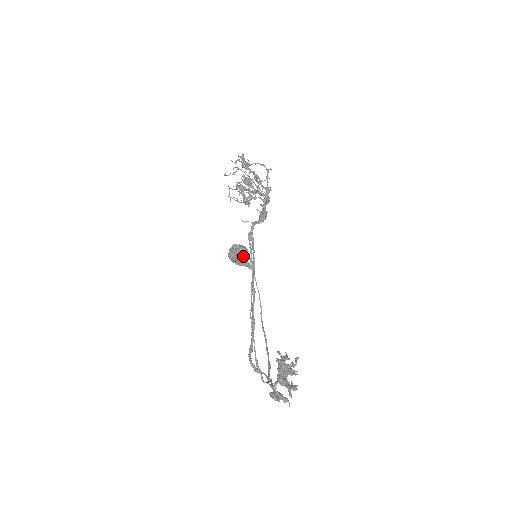
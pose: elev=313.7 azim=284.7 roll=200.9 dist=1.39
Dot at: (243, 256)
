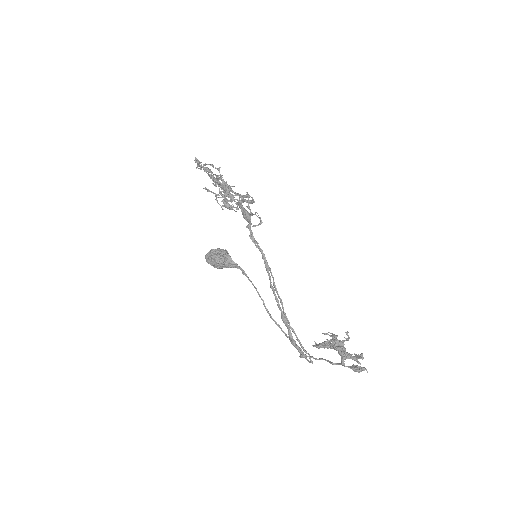
Dot at: (228, 259)
